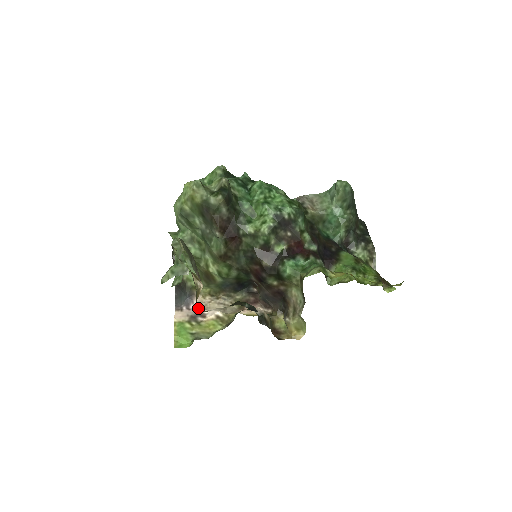
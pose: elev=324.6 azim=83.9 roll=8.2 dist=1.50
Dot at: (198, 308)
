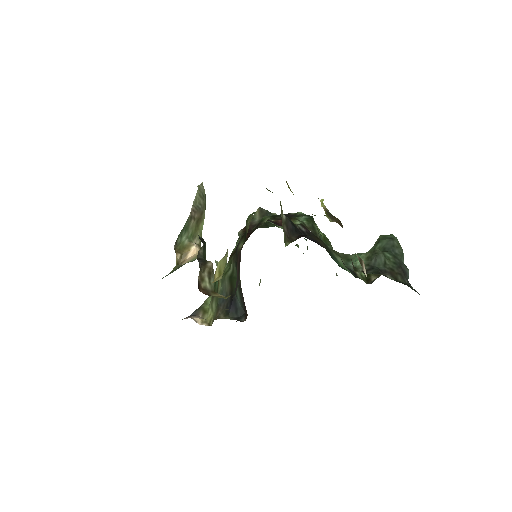
Dot at: (177, 255)
